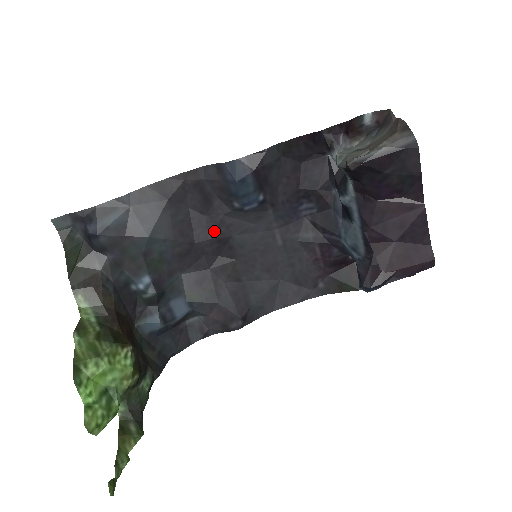
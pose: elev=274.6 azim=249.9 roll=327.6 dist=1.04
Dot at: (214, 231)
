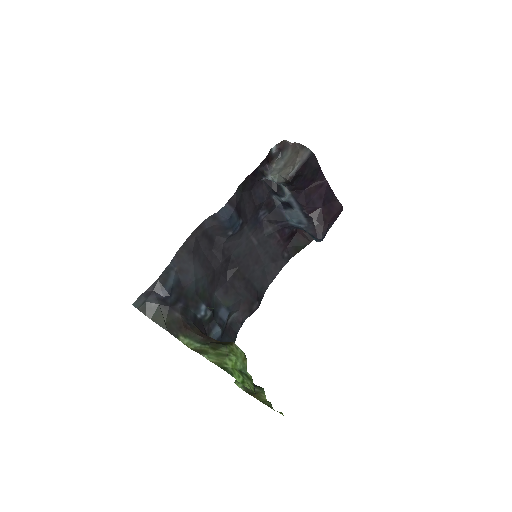
Dot at: (221, 256)
